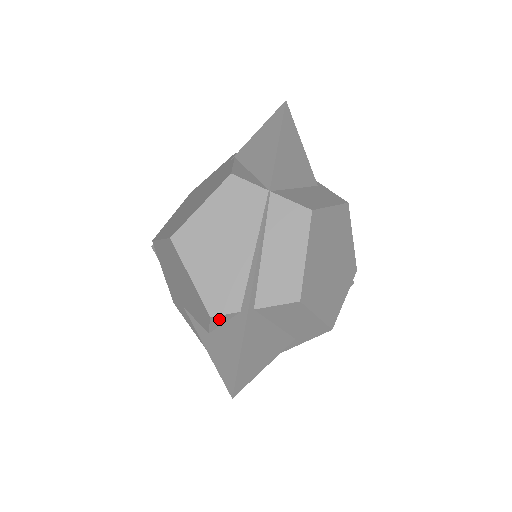
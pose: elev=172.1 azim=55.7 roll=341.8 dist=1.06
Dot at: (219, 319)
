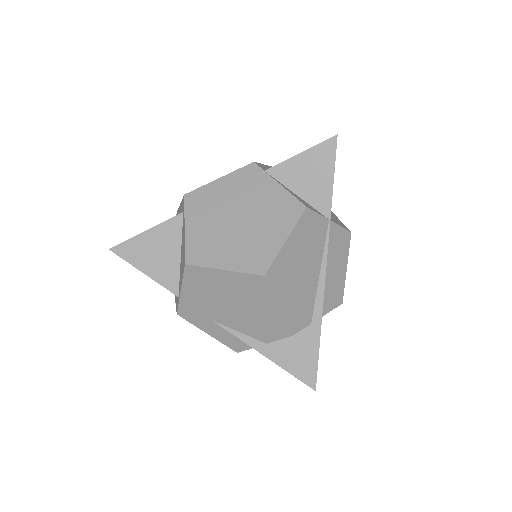
Dot at: occluded
